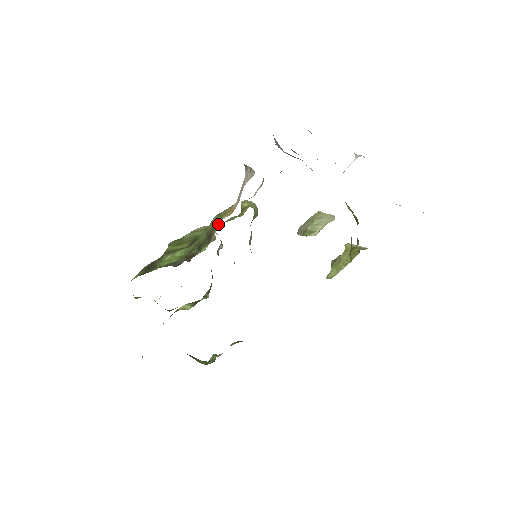
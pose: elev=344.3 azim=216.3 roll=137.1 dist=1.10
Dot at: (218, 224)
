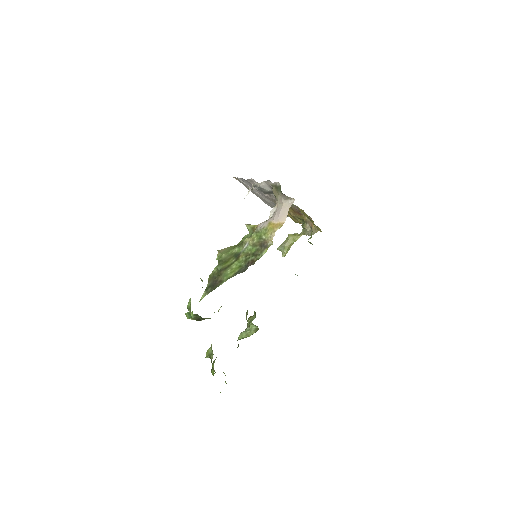
Dot at: (271, 235)
